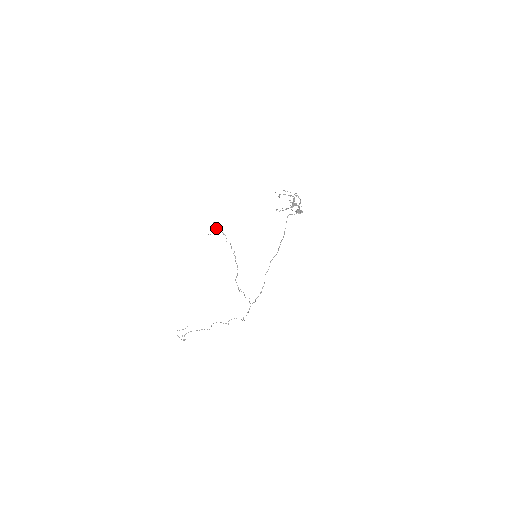
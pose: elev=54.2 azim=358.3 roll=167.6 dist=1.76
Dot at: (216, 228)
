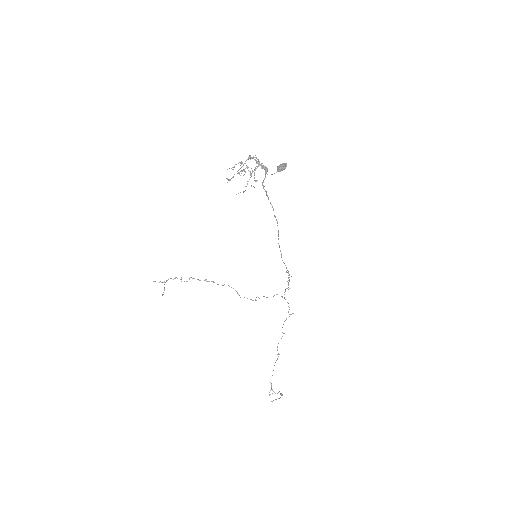
Dot at: occluded
